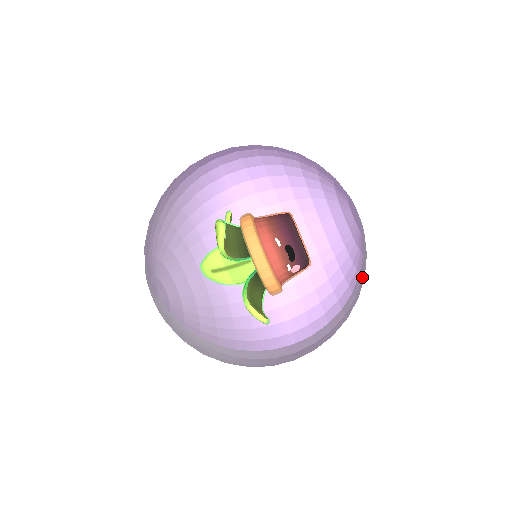
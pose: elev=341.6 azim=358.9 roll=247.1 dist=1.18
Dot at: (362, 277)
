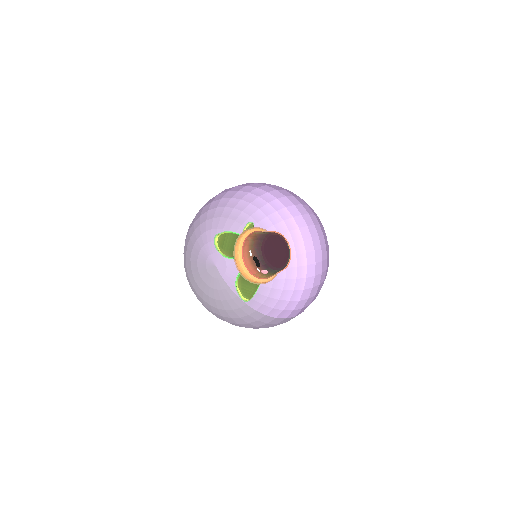
Dot at: occluded
